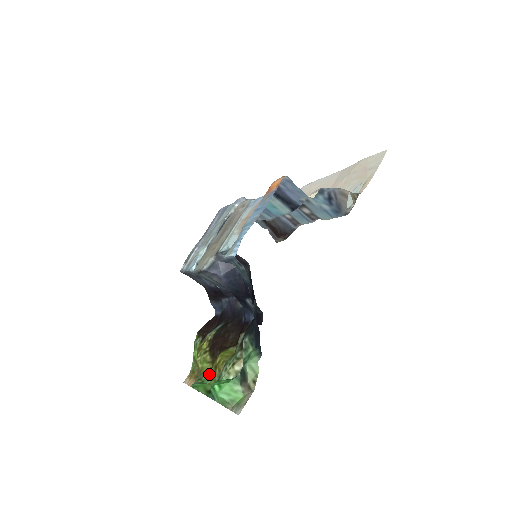
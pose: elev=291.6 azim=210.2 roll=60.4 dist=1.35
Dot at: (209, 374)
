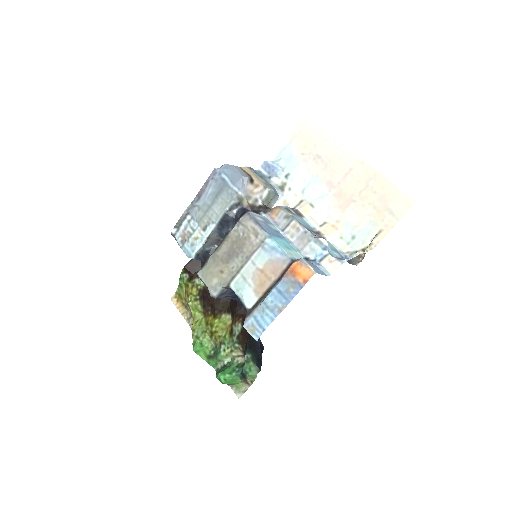
Dot at: (205, 335)
